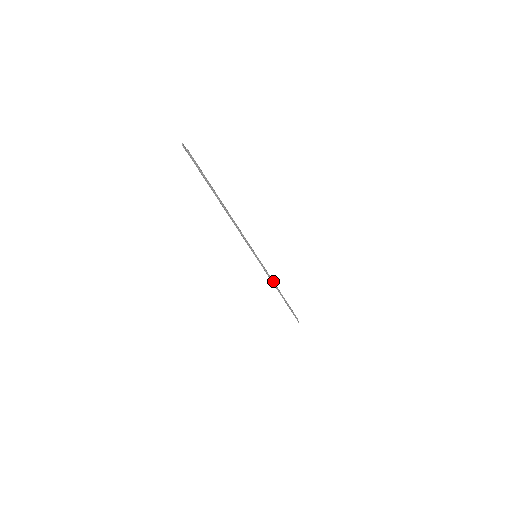
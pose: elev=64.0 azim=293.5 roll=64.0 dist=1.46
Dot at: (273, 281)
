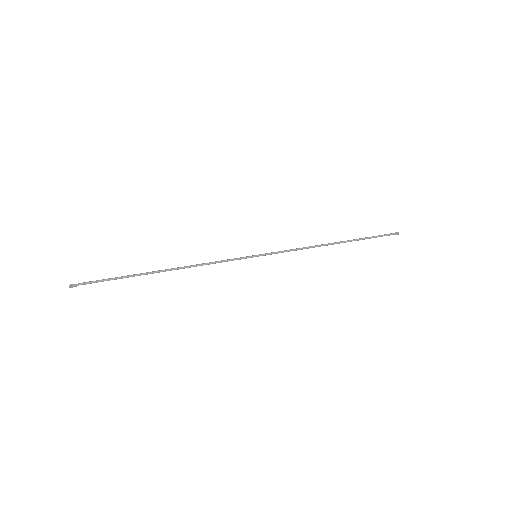
Dot at: (307, 247)
